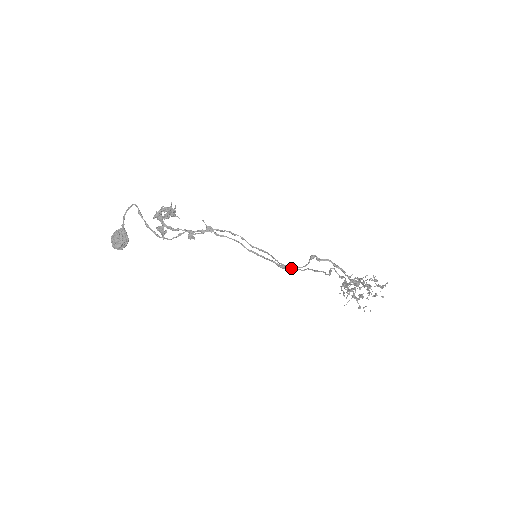
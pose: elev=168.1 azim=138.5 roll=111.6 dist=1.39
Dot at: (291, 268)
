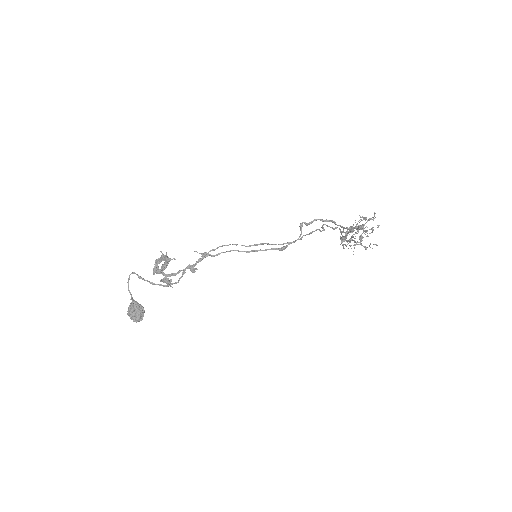
Dot at: (290, 243)
